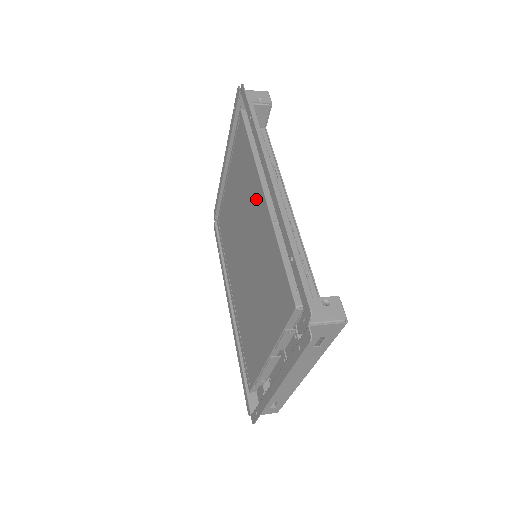
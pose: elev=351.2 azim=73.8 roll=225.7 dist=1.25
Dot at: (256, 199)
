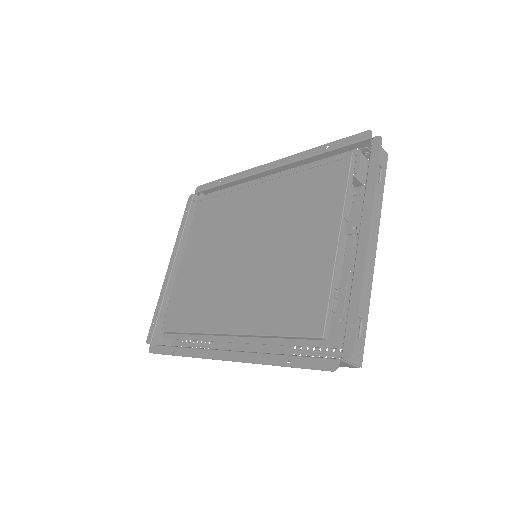
Dot at: (253, 196)
